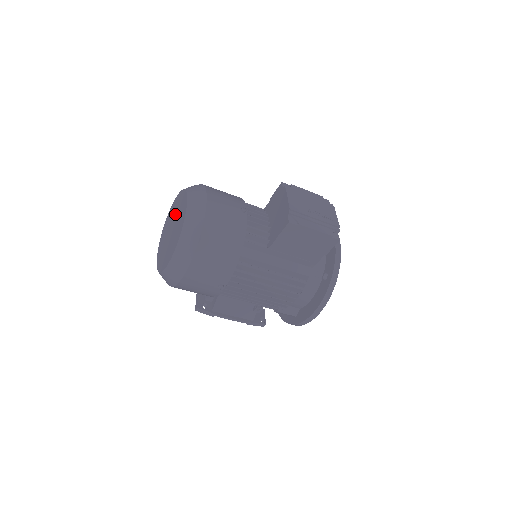
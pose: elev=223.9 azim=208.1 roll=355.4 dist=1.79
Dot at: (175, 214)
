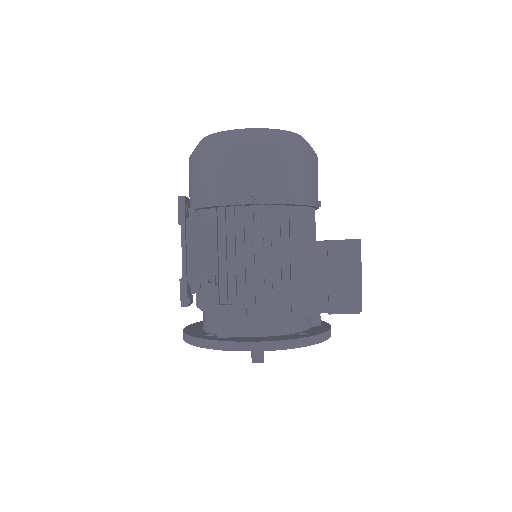
Dot at: occluded
